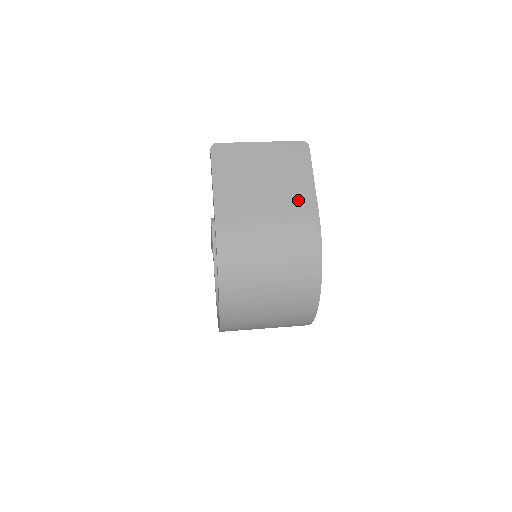
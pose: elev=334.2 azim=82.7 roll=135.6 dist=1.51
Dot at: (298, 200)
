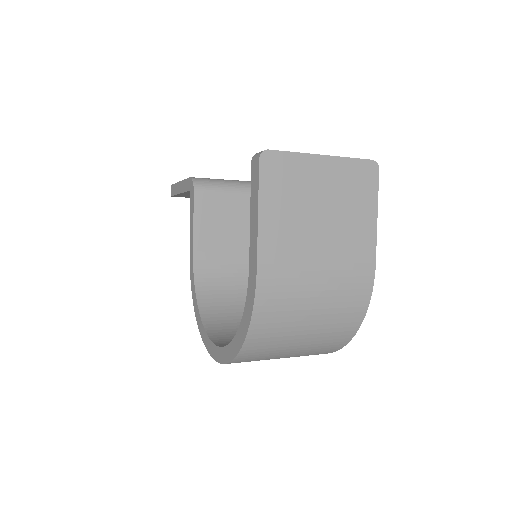
Dot at: (356, 247)
